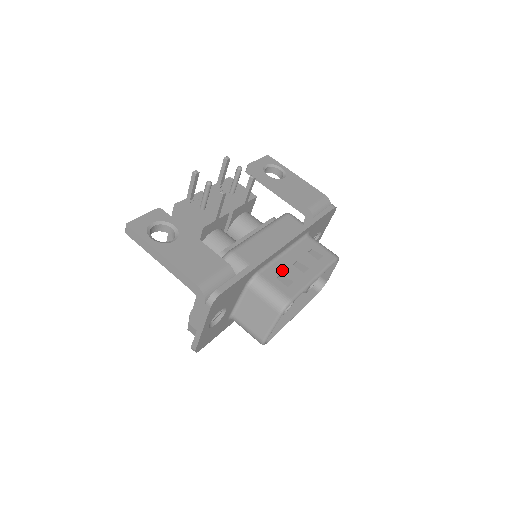
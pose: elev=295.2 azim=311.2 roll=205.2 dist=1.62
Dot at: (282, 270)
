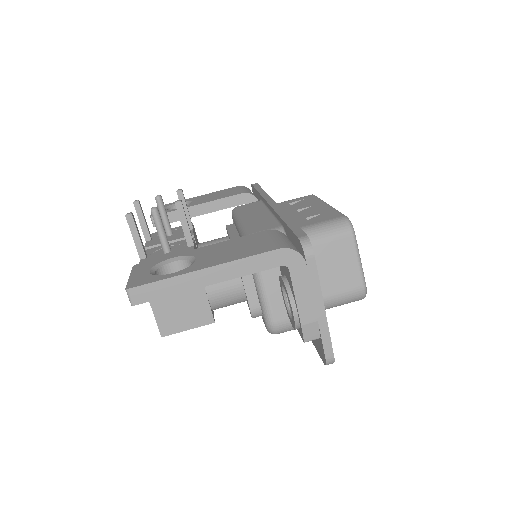
Dot at: (301, 218)
